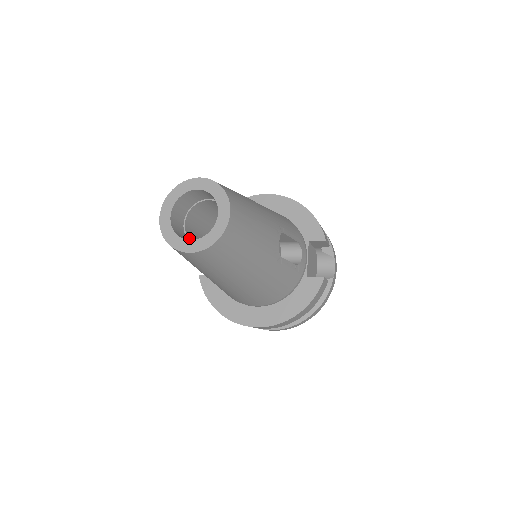
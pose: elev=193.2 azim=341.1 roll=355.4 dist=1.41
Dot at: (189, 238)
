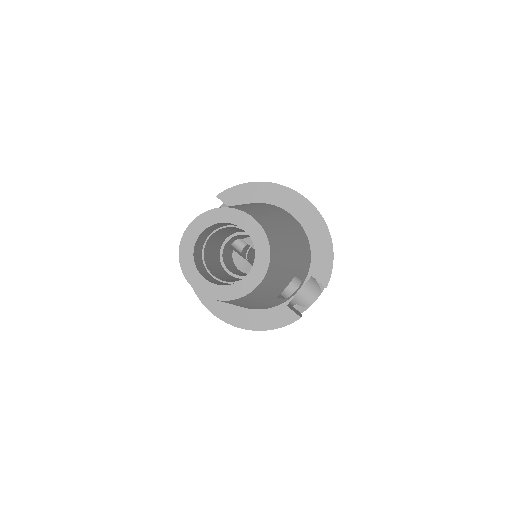
Dot at: (204, 255)
